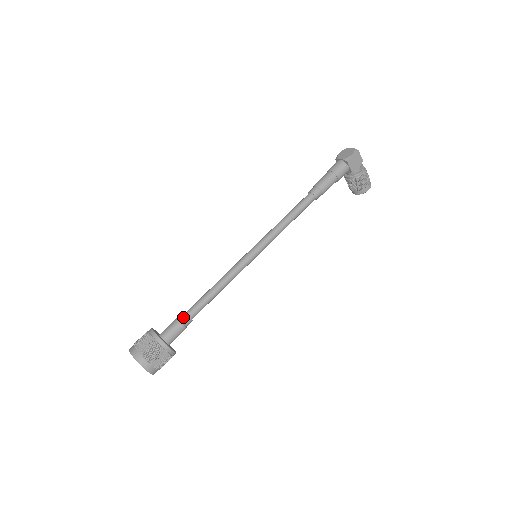
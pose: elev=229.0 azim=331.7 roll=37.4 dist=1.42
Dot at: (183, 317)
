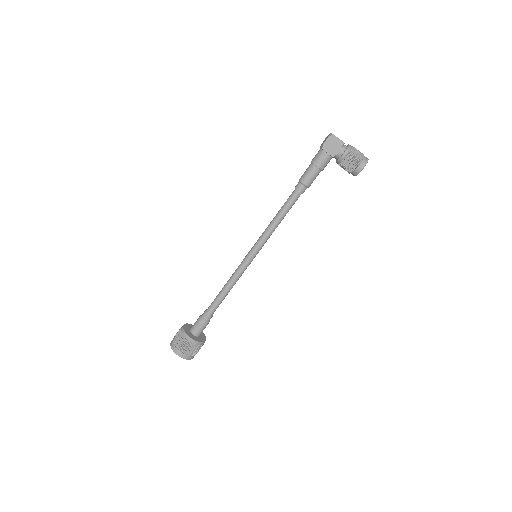
Dot at: (203, 314)
